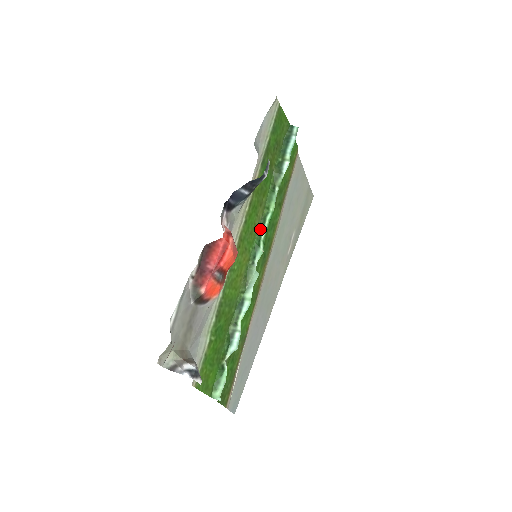
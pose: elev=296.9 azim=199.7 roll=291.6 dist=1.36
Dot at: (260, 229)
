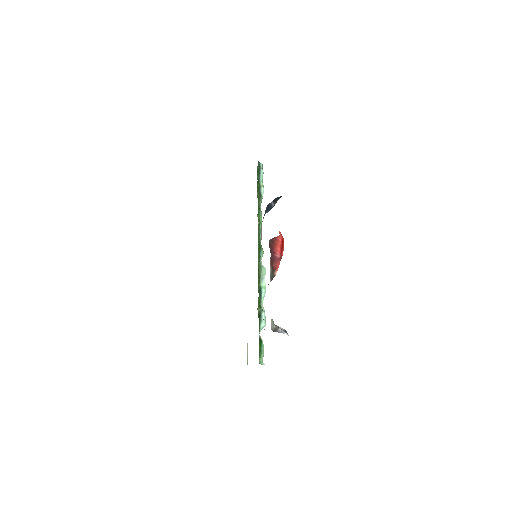
Dot at: (259, 235)
